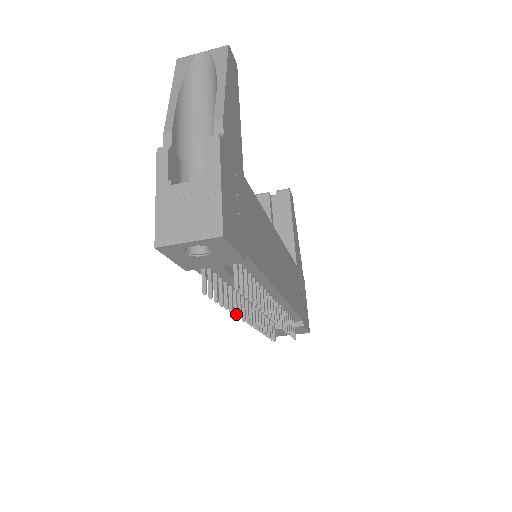
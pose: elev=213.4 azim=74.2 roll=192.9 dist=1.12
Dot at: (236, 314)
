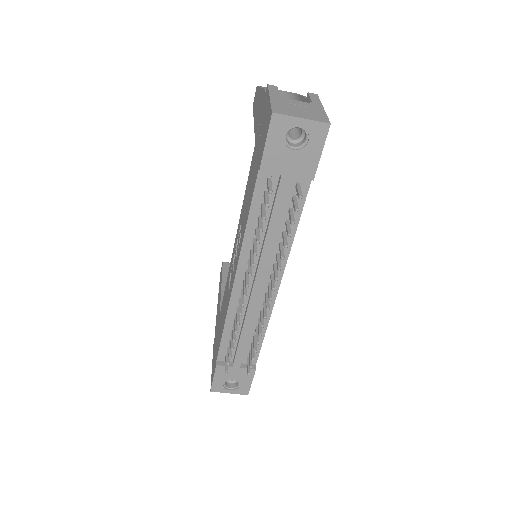
Dot at: (253, 264)
